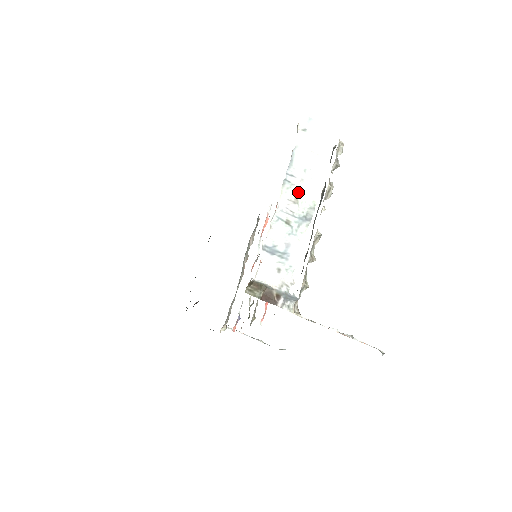
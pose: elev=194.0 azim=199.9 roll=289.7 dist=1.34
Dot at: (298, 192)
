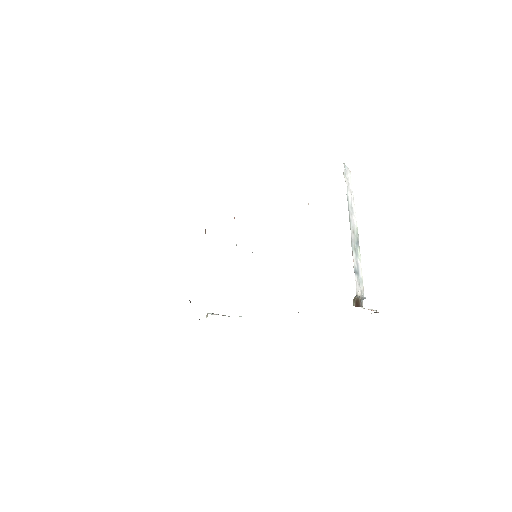
Dot at: (353, 224)
